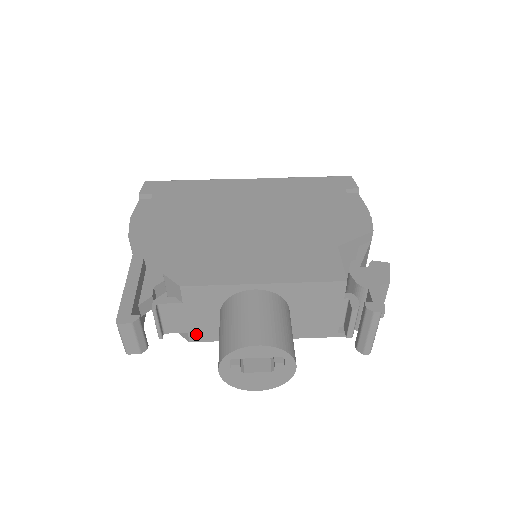
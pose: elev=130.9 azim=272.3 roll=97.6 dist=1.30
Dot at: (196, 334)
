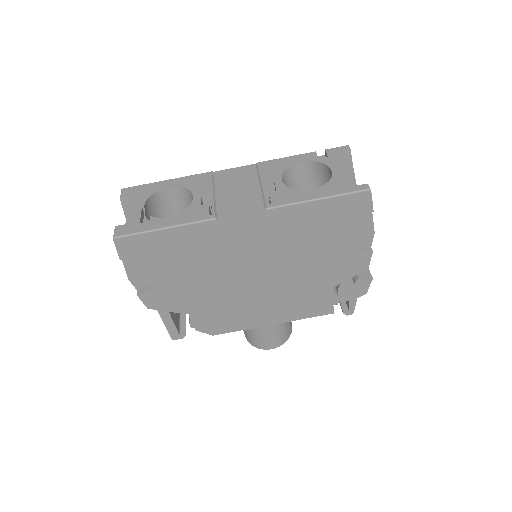
Dot at: occluded
